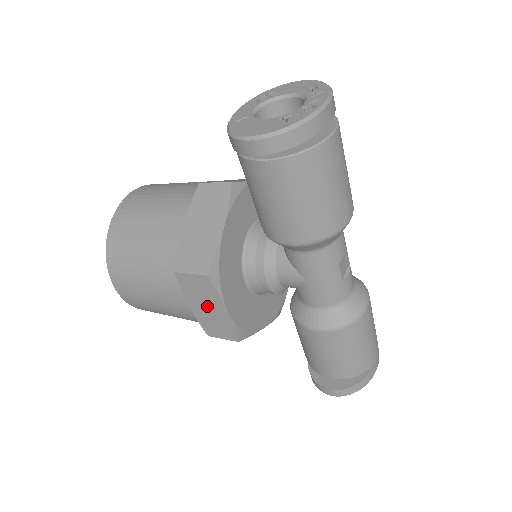
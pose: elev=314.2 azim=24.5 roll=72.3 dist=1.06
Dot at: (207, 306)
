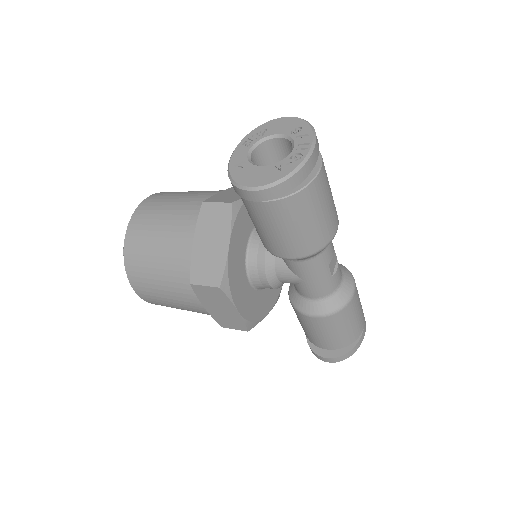
Dot at: (220, 307)
